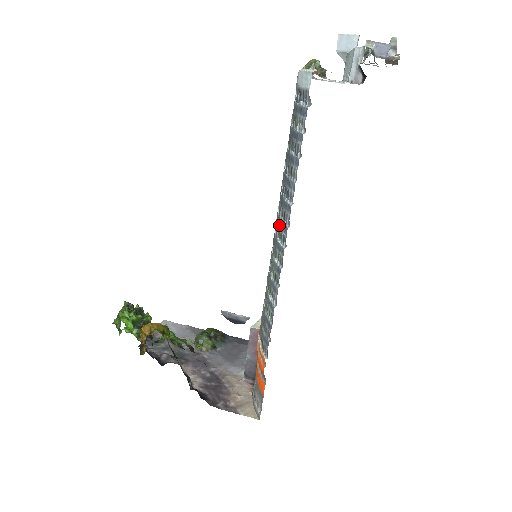
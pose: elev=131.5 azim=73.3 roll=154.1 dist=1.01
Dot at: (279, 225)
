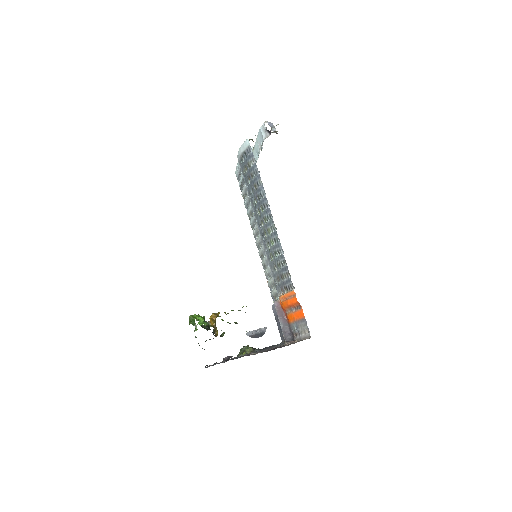
Dot at: (263, 215)
